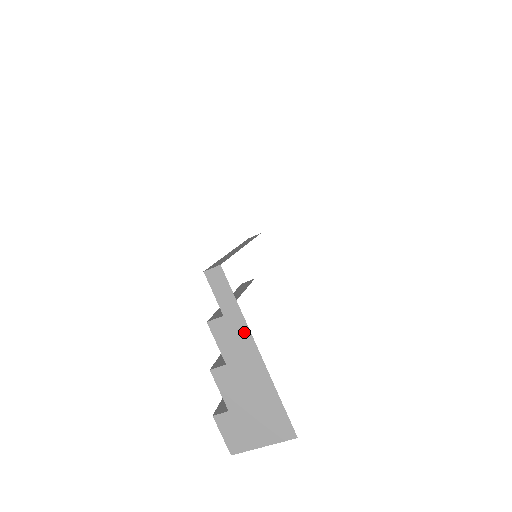
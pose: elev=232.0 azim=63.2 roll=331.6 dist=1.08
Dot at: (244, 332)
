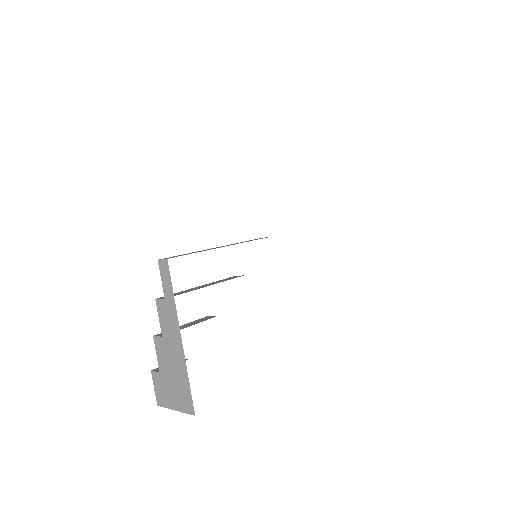
Dot at: (174, 317)
